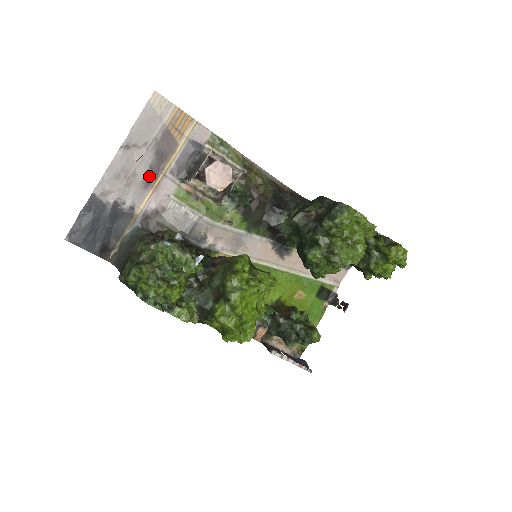
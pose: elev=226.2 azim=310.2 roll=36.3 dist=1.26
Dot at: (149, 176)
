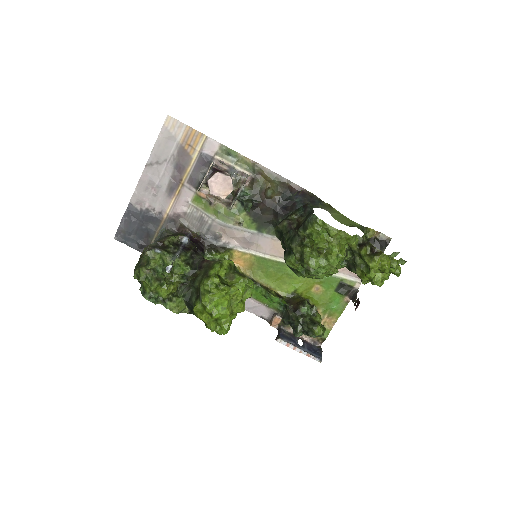
Dot at: (171, 186)
